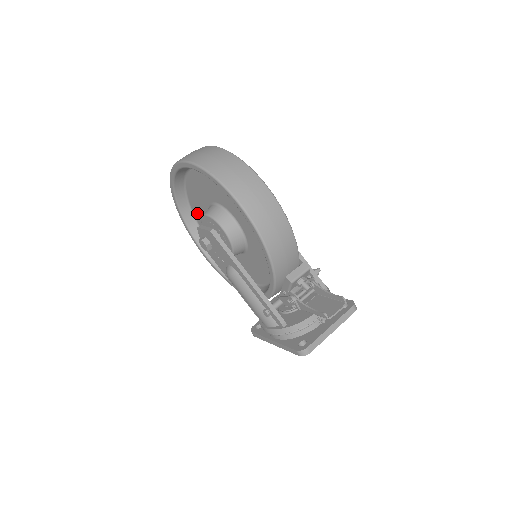
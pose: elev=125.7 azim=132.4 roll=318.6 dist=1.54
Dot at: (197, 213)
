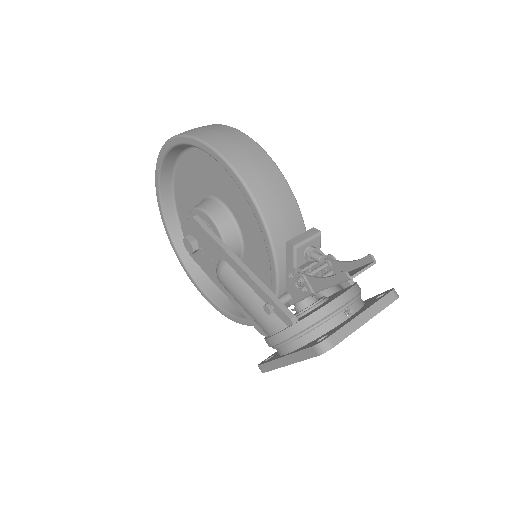
Dot at: occluded
